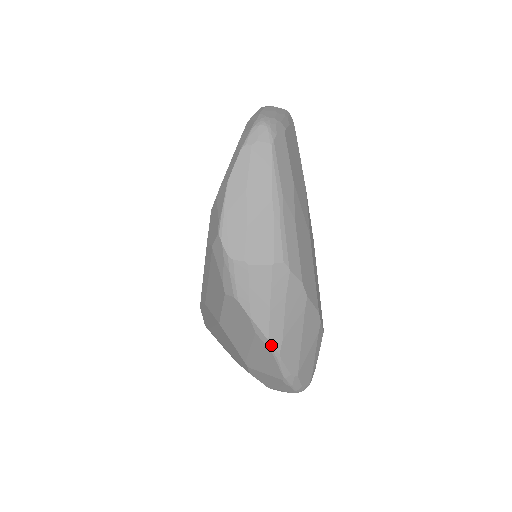
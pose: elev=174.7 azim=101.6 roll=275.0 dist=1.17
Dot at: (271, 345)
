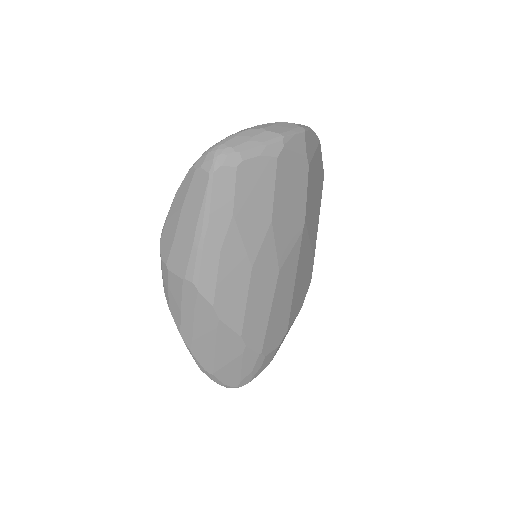
Dot at: (183, 339)
